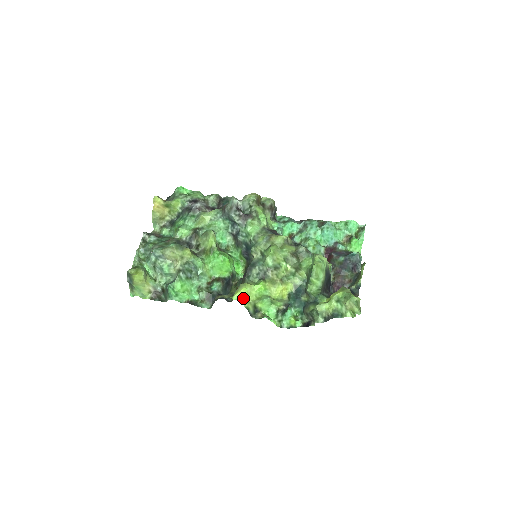
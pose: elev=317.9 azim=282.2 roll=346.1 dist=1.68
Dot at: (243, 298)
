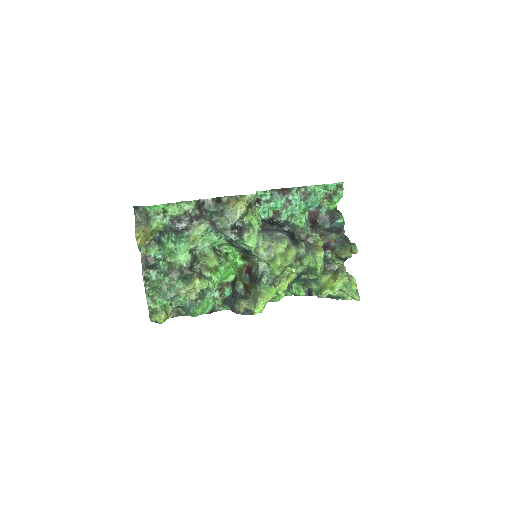
Dot at: occluded
